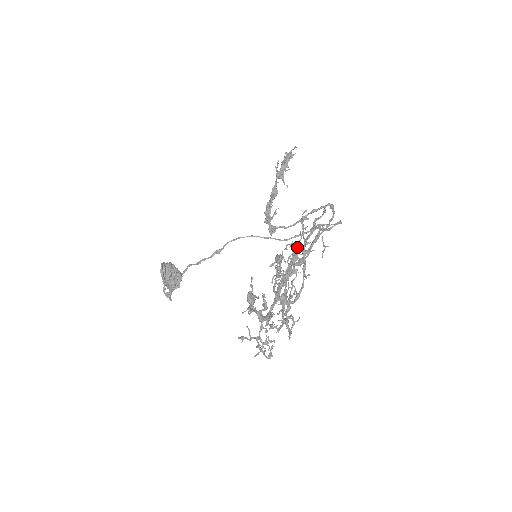
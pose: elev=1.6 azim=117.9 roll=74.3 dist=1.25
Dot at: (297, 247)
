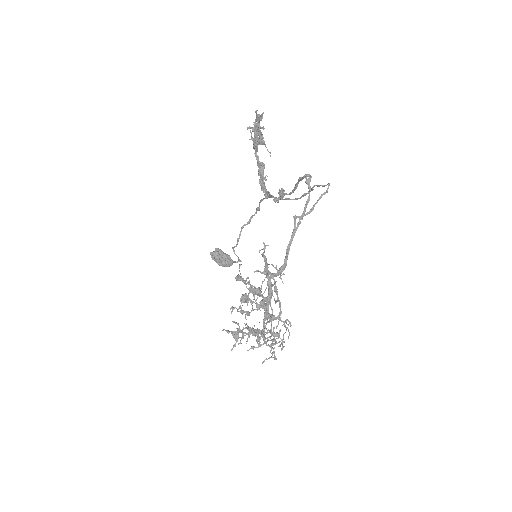
Dot at: (251, 290)
